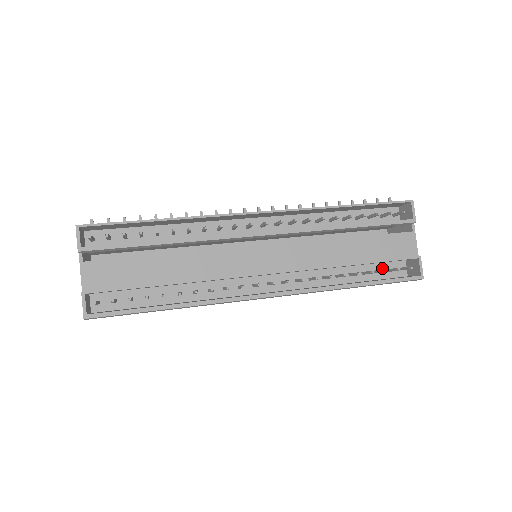
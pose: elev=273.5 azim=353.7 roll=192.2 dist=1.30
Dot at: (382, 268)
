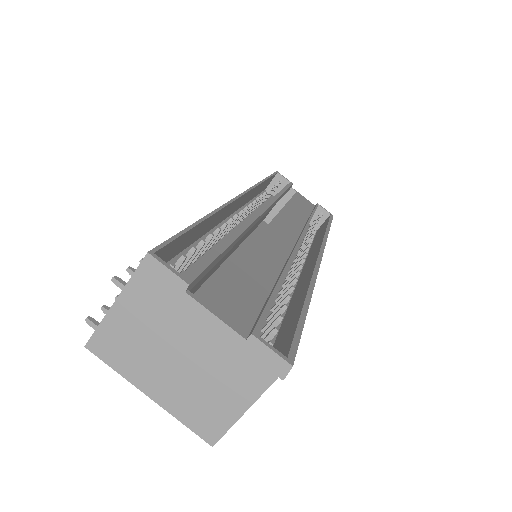
Dot at: (306, 230)
